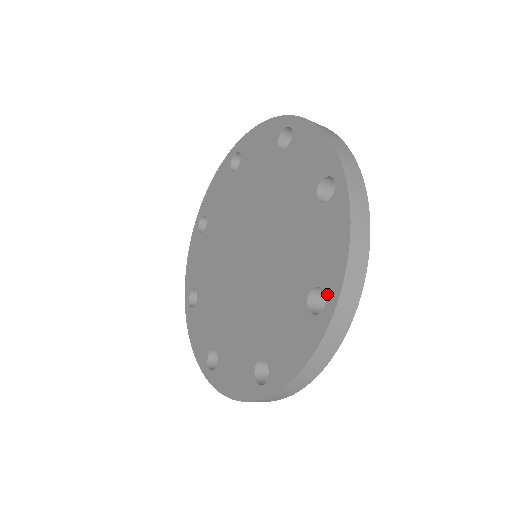
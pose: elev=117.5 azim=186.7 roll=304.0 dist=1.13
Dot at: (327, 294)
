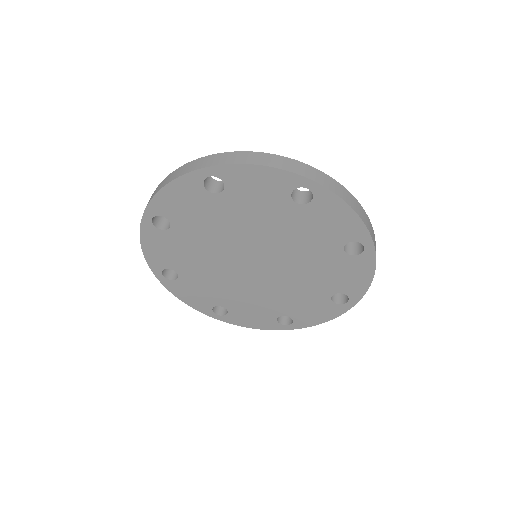
Dot at: (360, 242)
